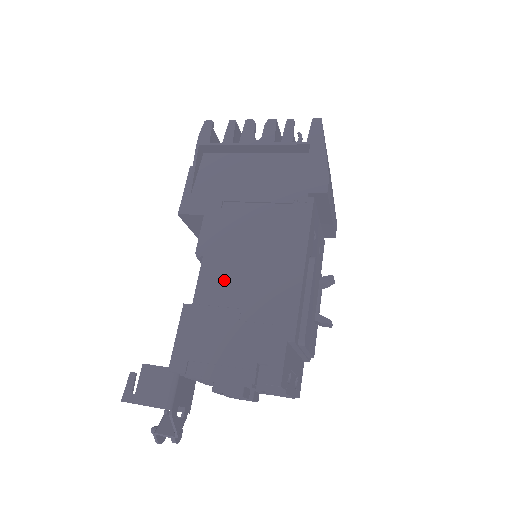
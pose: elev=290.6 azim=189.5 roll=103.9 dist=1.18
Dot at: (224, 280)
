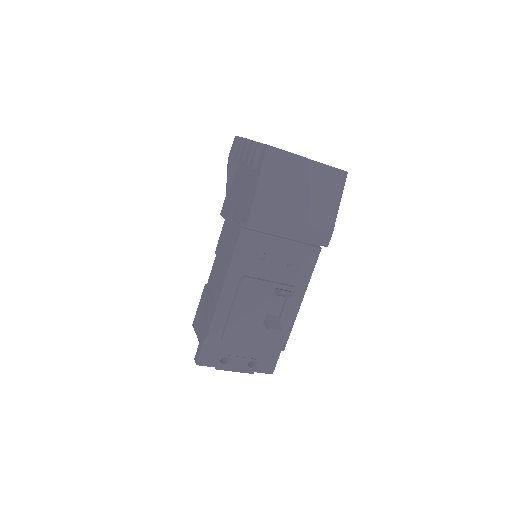
Dot at: (216, 276)
